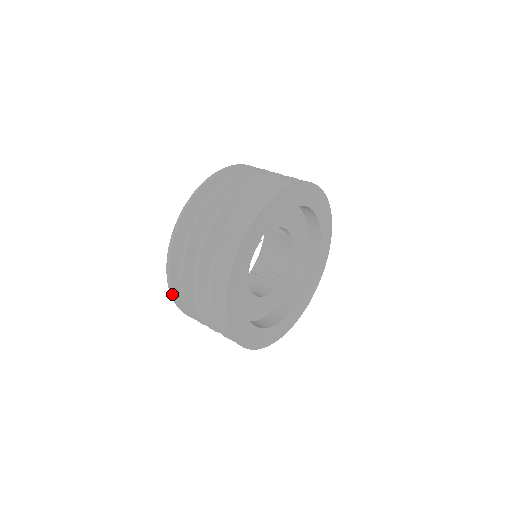
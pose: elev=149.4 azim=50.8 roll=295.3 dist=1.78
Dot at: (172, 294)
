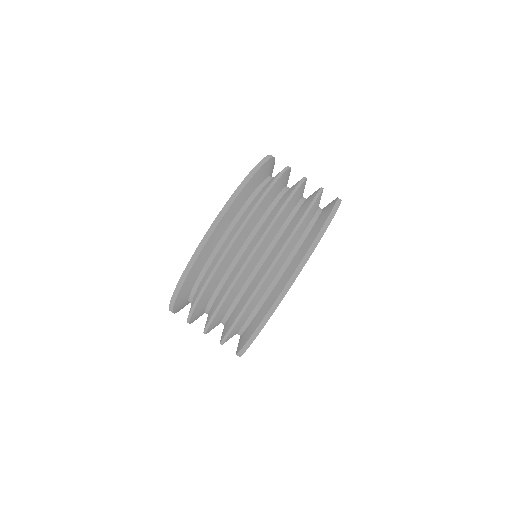
Dot at: occluded
